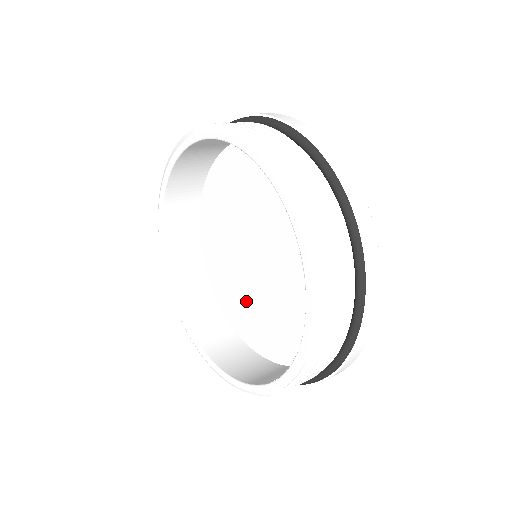
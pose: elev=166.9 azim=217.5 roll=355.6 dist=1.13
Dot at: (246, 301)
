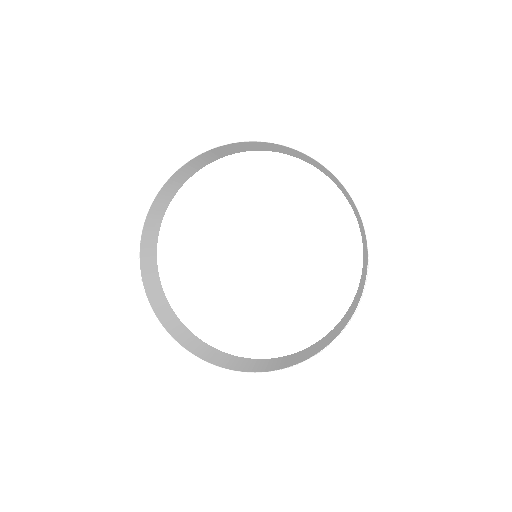
Dot at: (232, 307)
